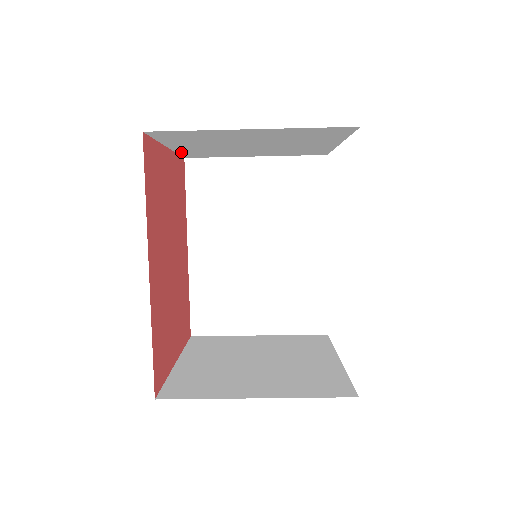
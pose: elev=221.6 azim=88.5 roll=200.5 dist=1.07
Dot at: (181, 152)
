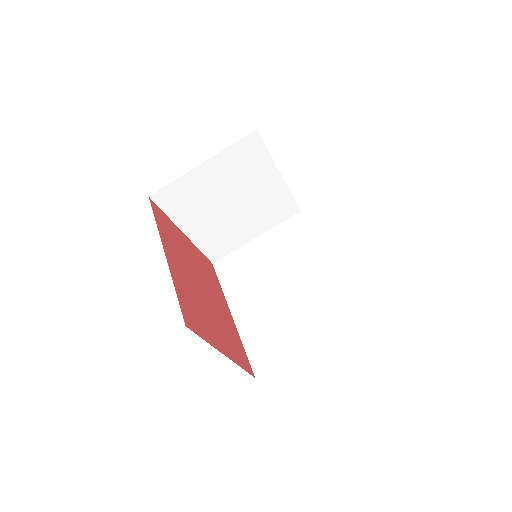
Dot at: (200, 245)
